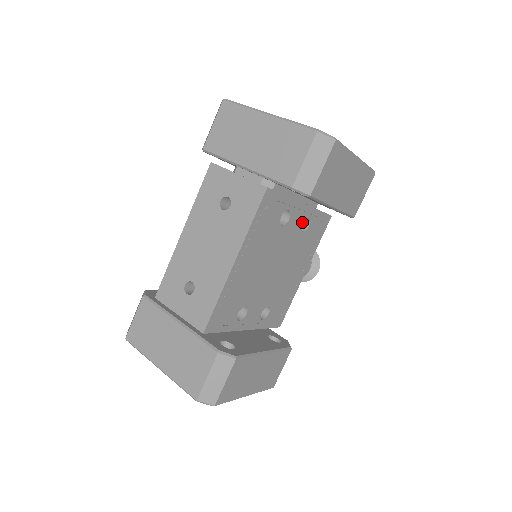
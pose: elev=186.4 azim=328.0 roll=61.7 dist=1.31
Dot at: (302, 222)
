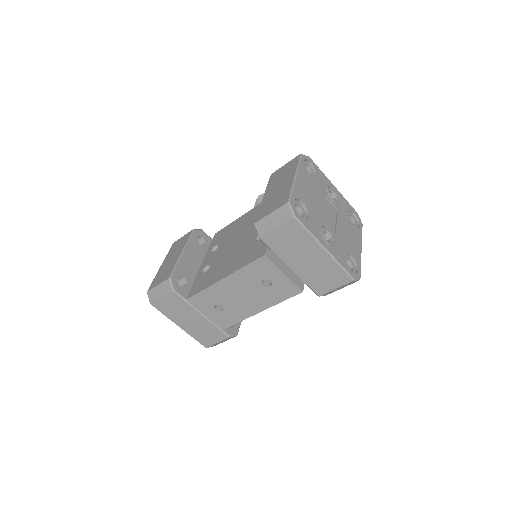
Dot at: occluded
